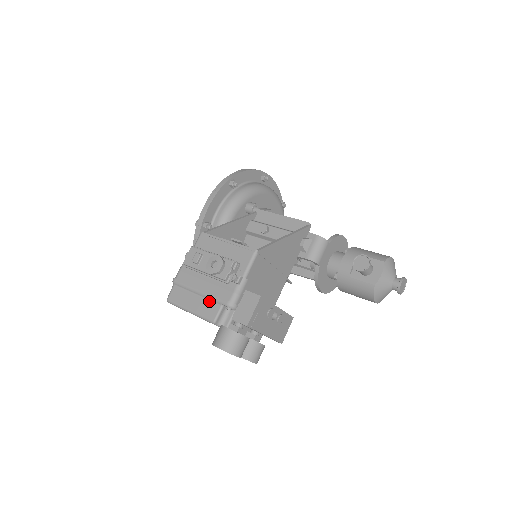
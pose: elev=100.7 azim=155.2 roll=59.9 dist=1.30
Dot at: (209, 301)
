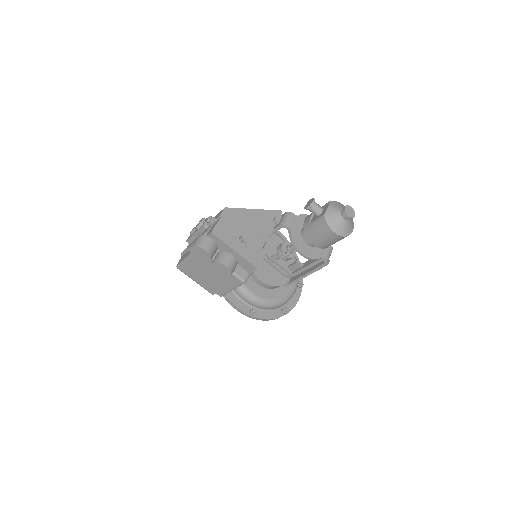
Dot at: occluded
